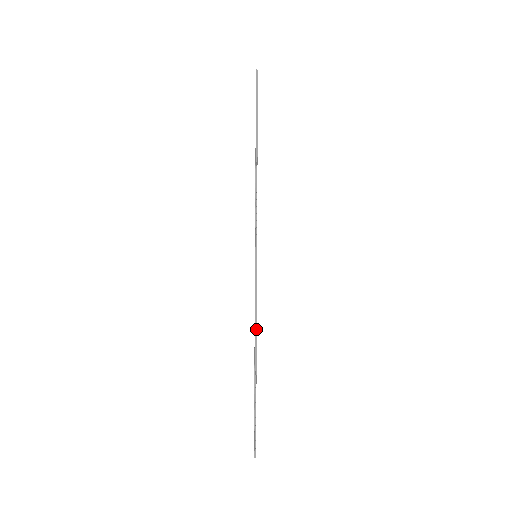
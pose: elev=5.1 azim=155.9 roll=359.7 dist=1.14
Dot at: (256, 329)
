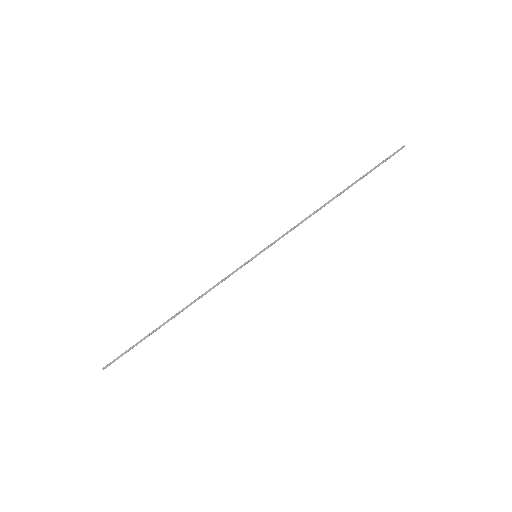
Dot at: occluded
